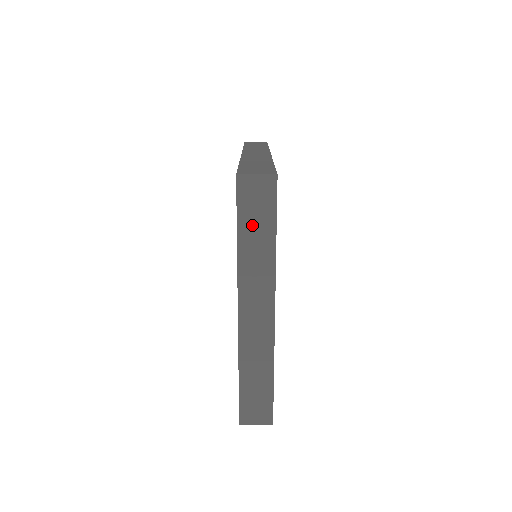
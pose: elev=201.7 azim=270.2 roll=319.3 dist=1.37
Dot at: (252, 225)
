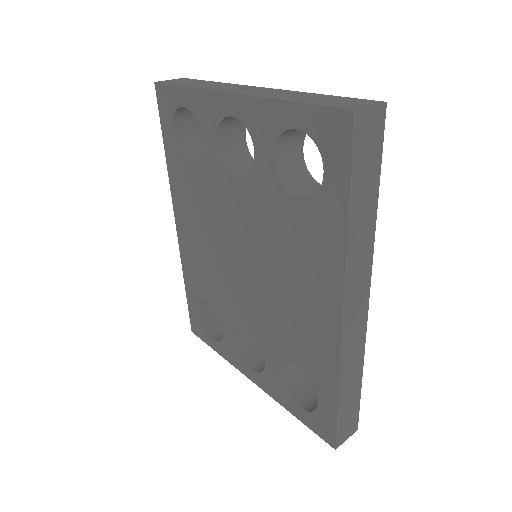
Dot at: occluded
